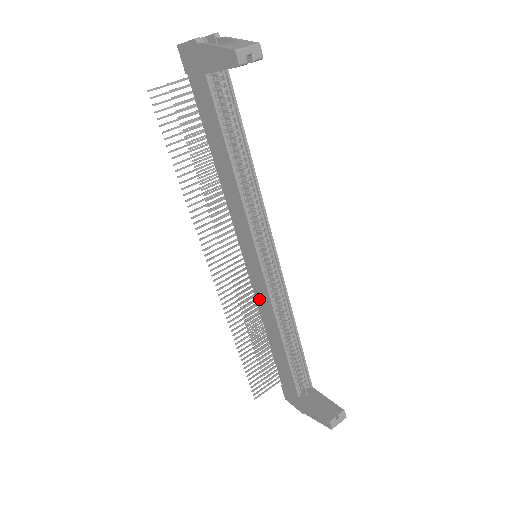
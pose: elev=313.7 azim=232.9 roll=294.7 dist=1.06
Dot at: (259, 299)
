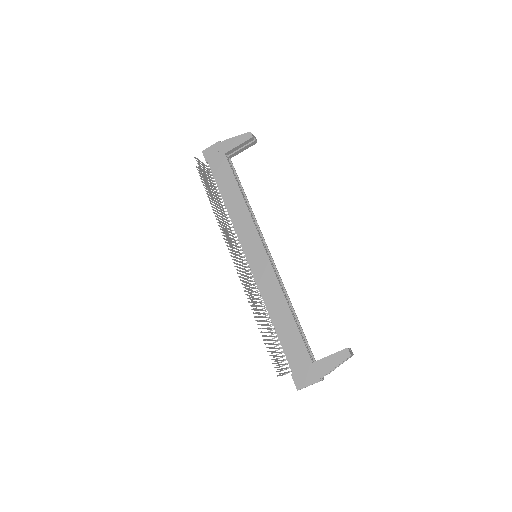
Dot at: (263, 286)
